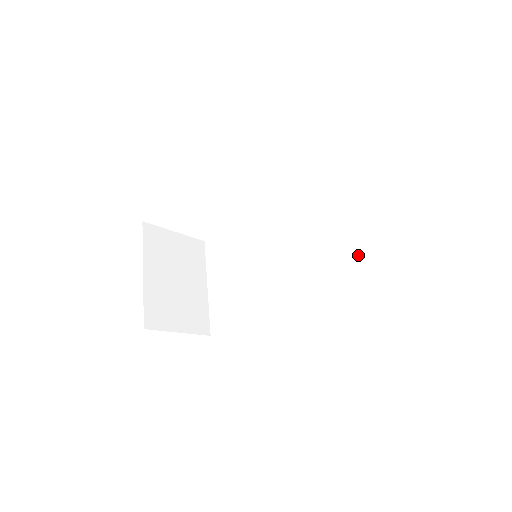
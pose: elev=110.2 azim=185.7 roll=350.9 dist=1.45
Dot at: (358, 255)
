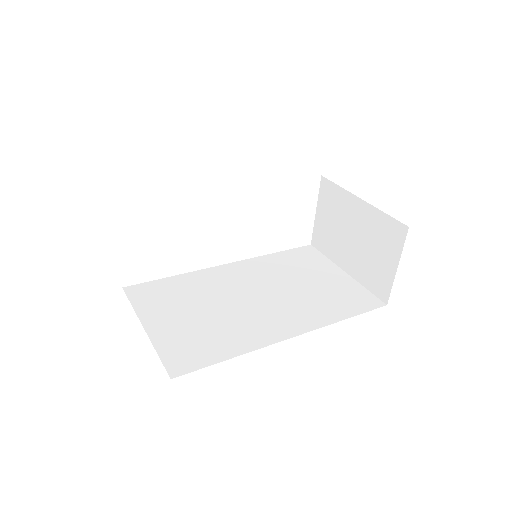
Dot at: (339, 283)
